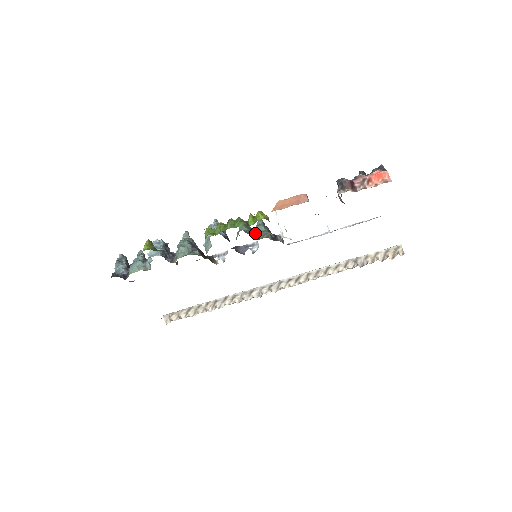
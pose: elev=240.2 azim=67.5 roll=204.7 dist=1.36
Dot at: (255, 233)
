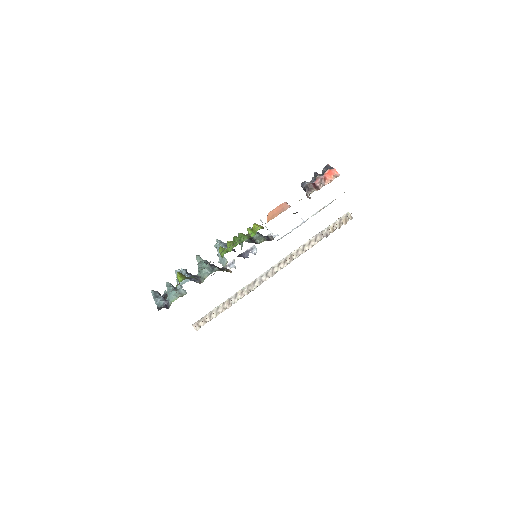
Dot at: (253, 240)
